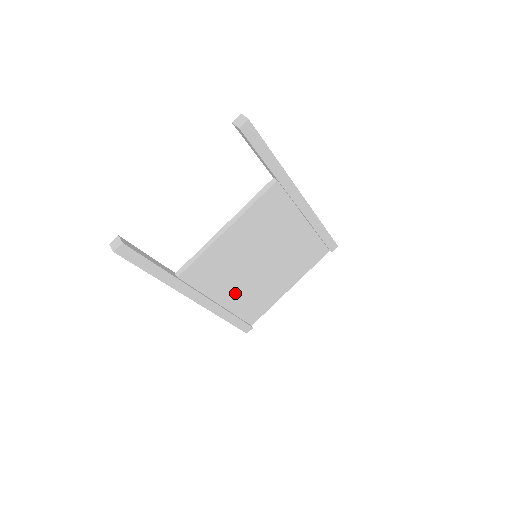
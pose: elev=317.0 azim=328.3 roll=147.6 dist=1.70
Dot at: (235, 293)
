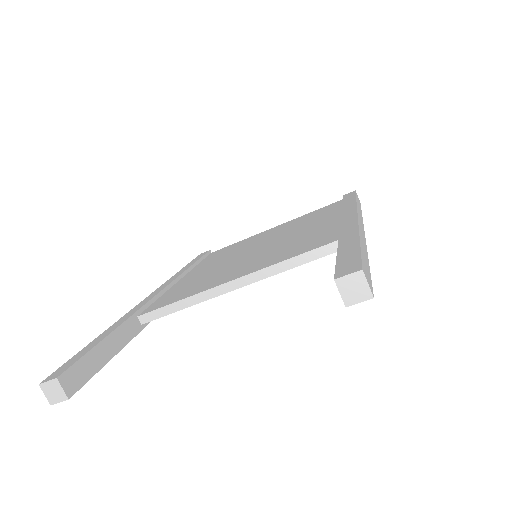
Dot at: occluded
